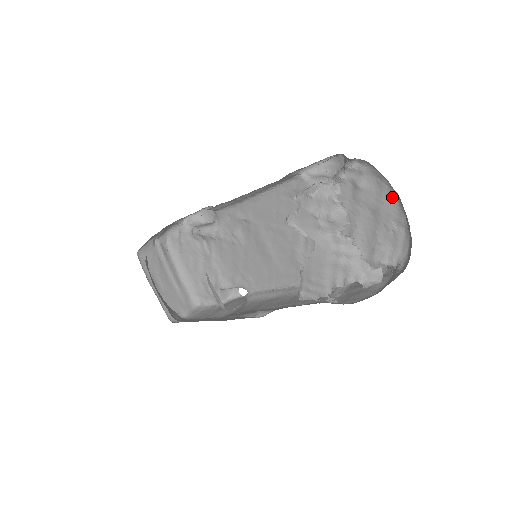
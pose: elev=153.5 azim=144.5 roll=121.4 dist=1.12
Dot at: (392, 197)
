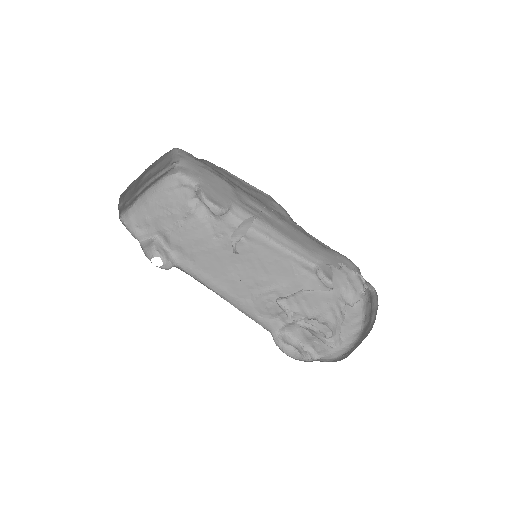
Dot at: (355, 327)
